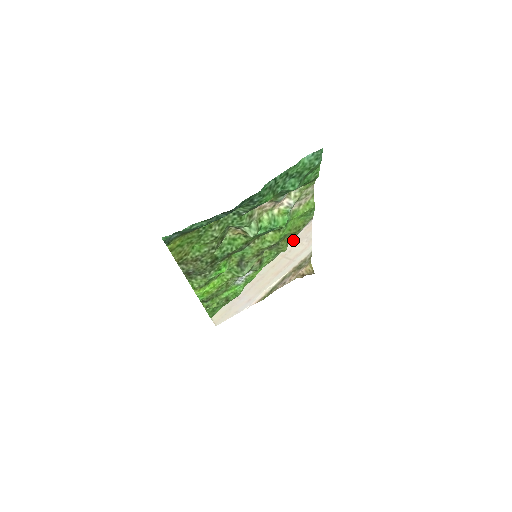
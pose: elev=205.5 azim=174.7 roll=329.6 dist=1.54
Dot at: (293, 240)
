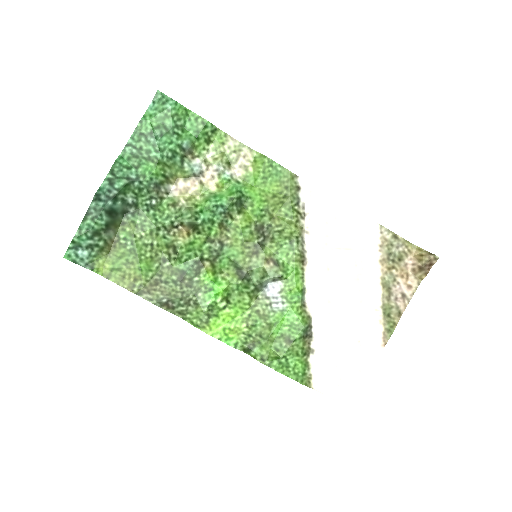
Dot at: (309, 218)
